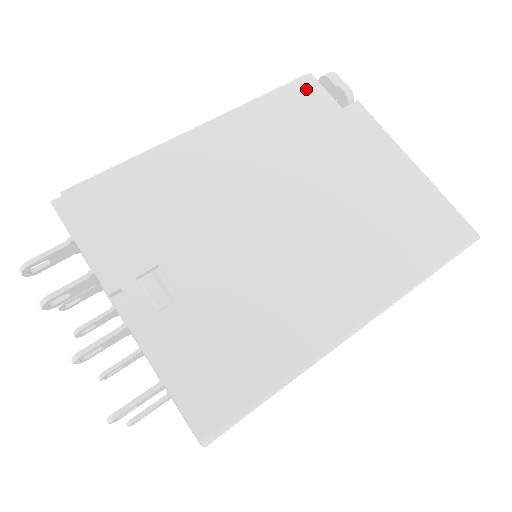
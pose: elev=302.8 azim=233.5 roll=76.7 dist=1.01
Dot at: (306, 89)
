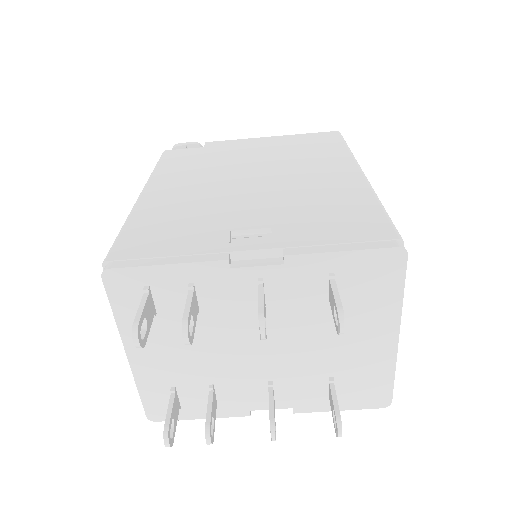
Dot at: (173, 154)
